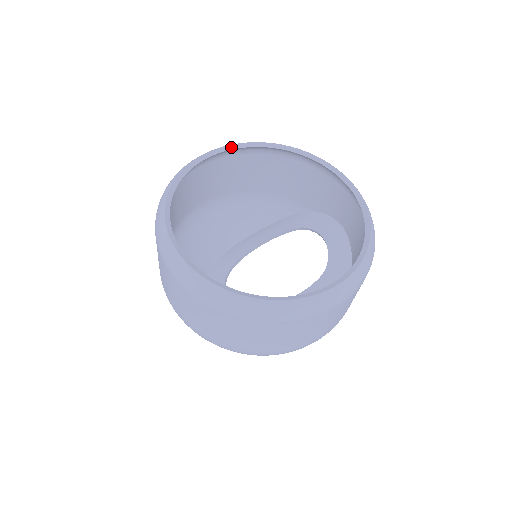
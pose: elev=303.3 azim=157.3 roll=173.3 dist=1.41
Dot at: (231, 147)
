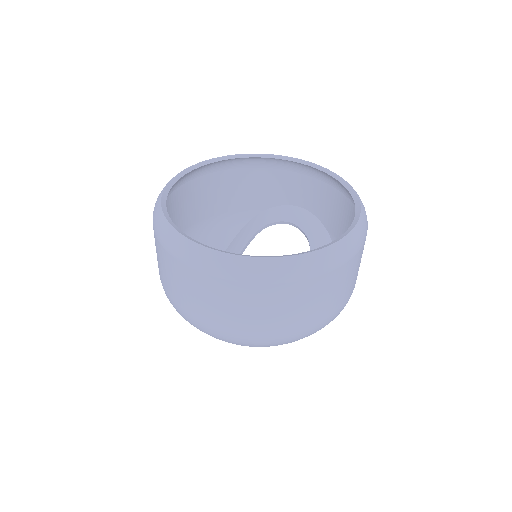
Dot at: (182, 173)
